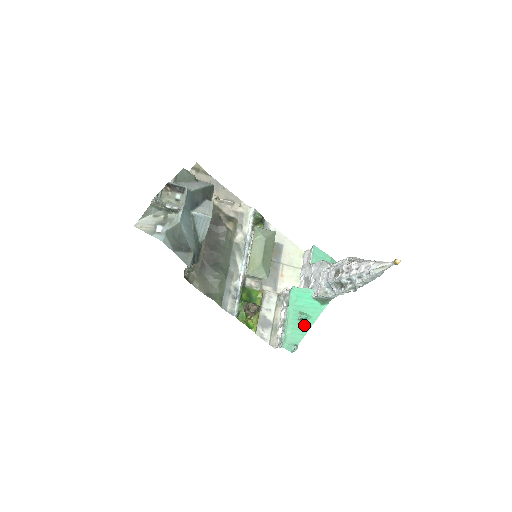
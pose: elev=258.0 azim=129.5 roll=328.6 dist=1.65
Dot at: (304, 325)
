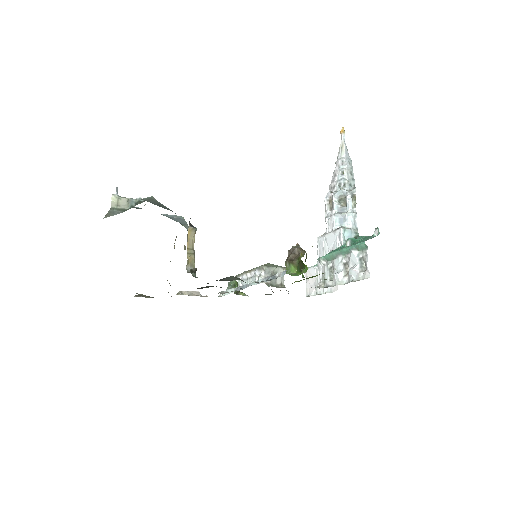
Dot at: (361, 240)
